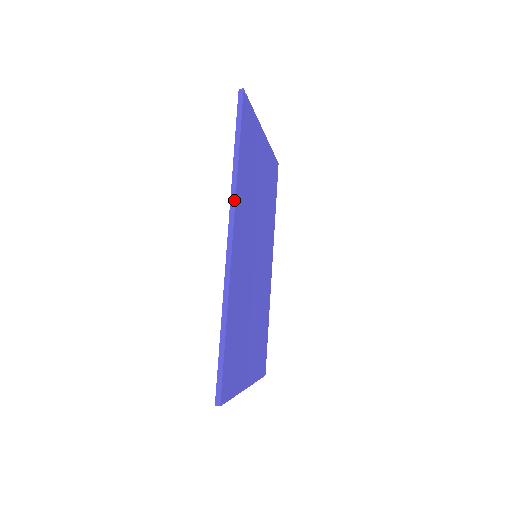
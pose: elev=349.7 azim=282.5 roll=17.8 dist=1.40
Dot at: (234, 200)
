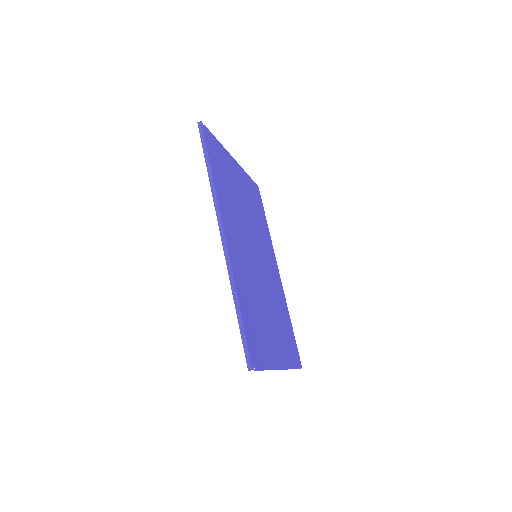
Dot at: (217, 203)
